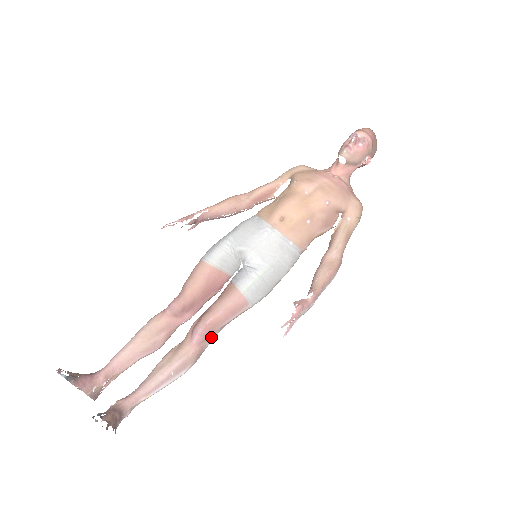
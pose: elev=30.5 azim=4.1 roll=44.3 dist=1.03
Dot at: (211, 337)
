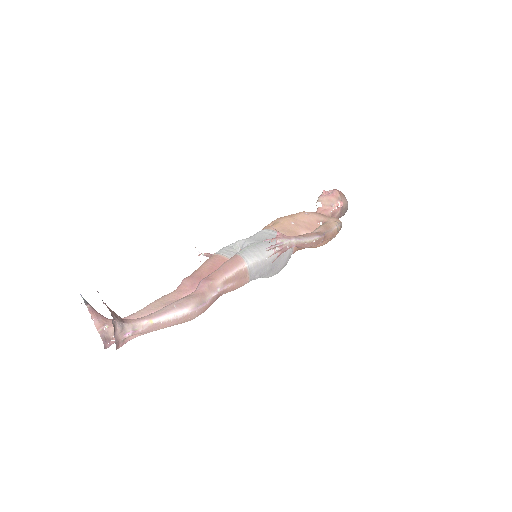
Dot at: (213, 290)
